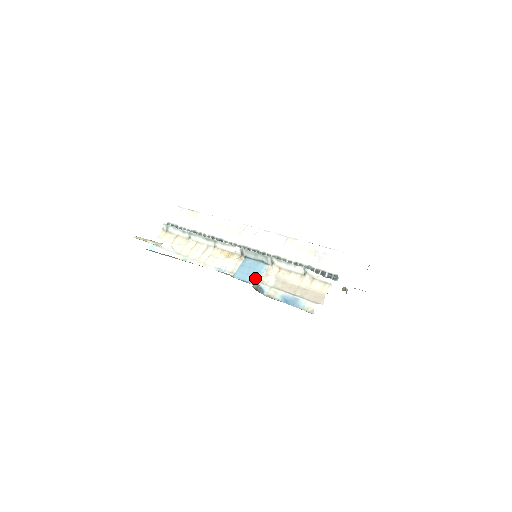
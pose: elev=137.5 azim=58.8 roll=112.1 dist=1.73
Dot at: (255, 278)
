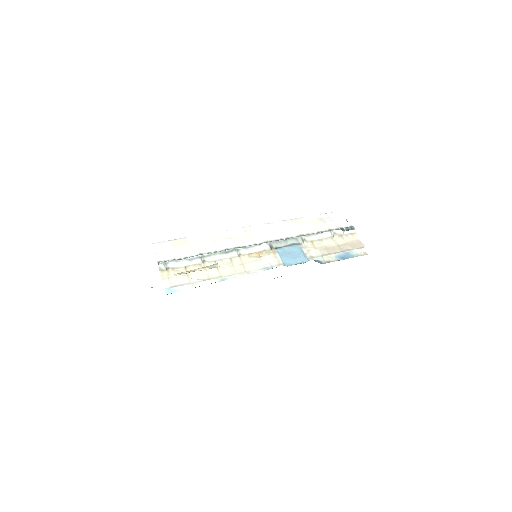
Dot at: (303, 257)
